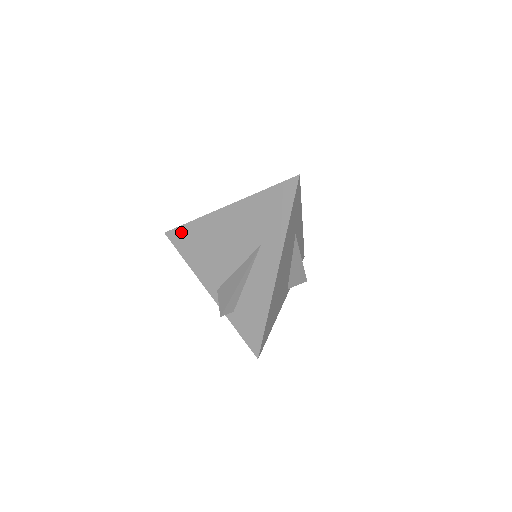
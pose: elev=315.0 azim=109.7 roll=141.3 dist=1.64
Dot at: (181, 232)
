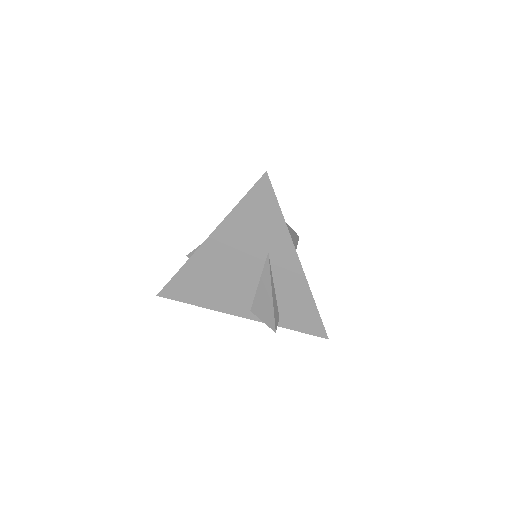
Dot at: (175, 286)
